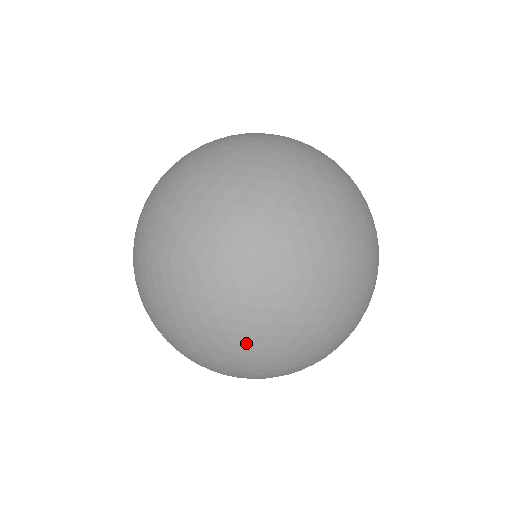
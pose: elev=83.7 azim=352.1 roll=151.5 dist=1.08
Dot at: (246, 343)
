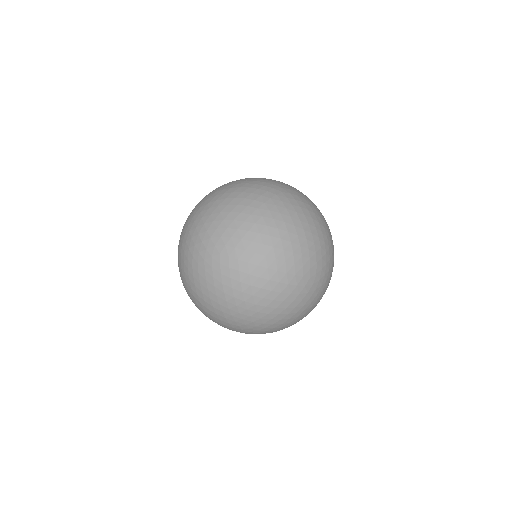
Dot at: (288, 242)
